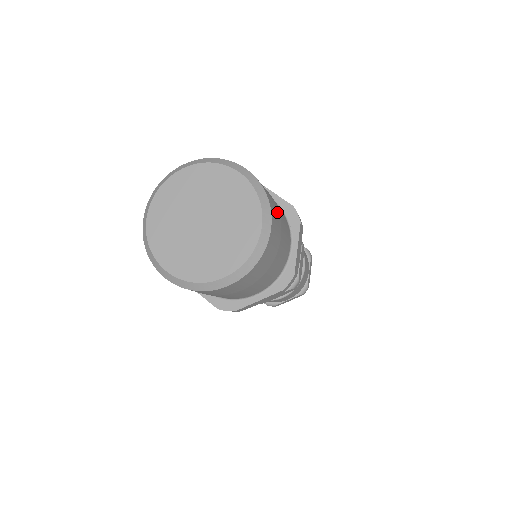
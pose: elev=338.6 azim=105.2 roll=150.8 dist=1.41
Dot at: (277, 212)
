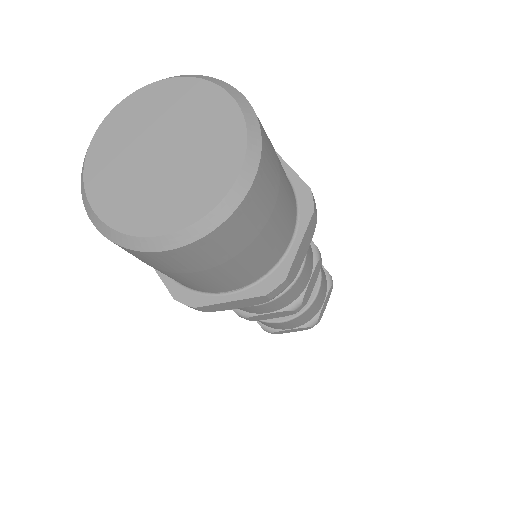
Dot at: (276, 173)
